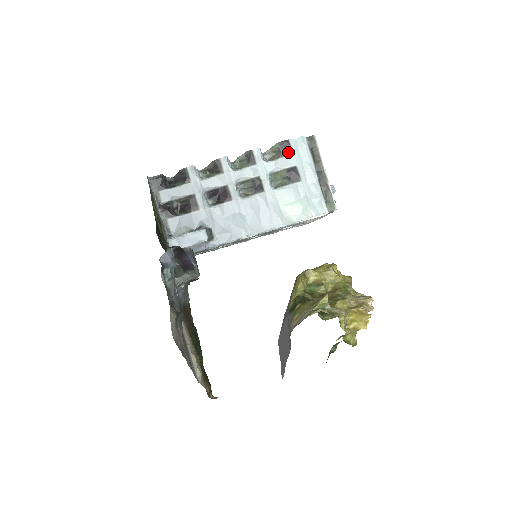
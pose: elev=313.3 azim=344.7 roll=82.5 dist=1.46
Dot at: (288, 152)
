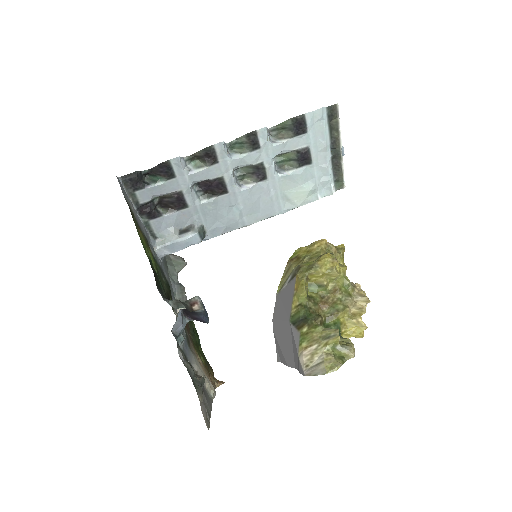
Dot at: (302, 130)
